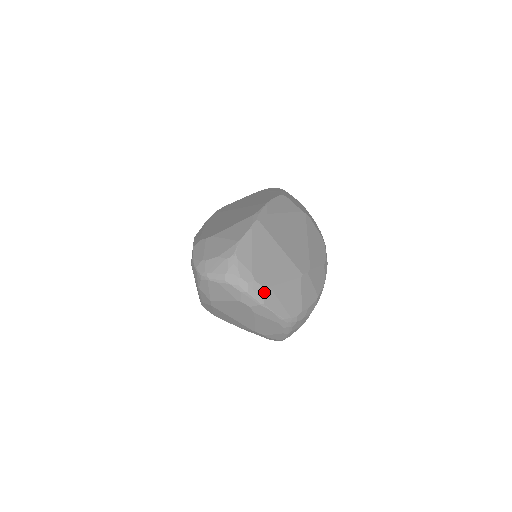
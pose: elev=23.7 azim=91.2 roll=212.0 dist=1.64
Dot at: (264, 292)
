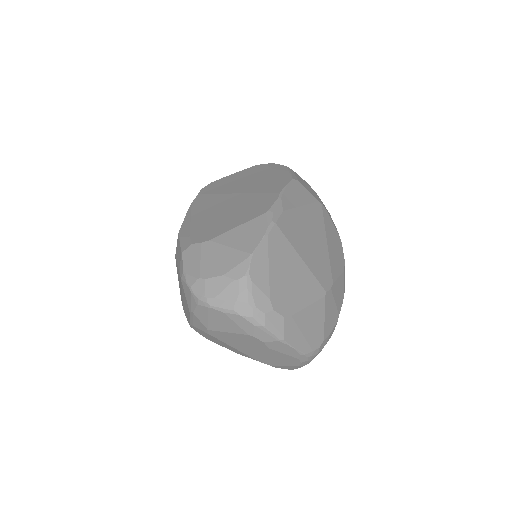
Dot at: (284, 324)
